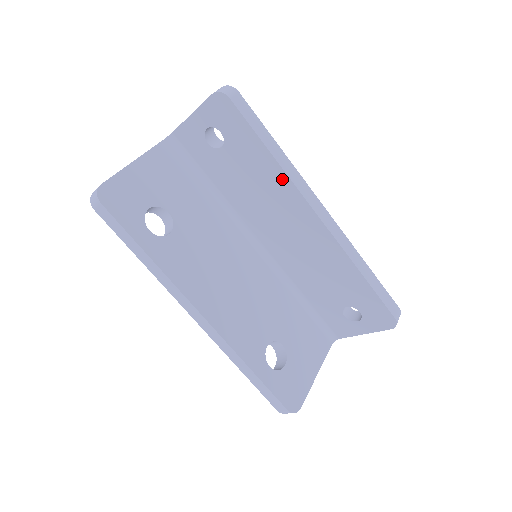
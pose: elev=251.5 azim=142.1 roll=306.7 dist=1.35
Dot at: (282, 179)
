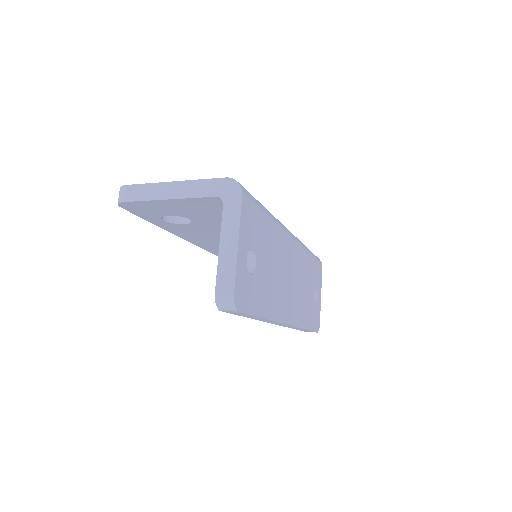
Dot at: occluded
